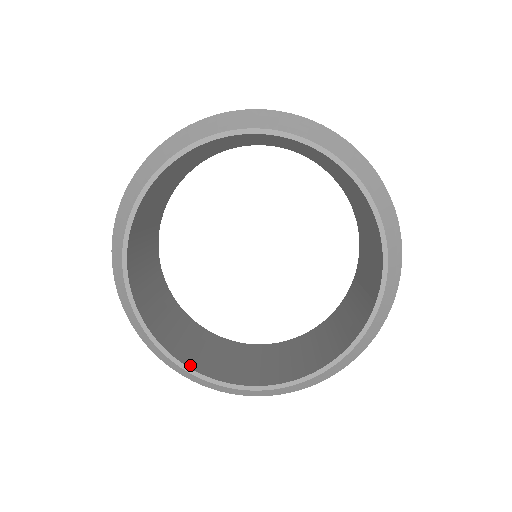
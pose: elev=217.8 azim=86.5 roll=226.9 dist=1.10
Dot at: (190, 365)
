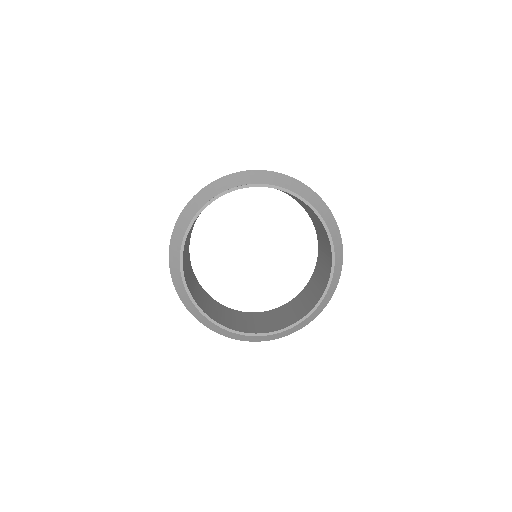
Dot at: (206, 312)
